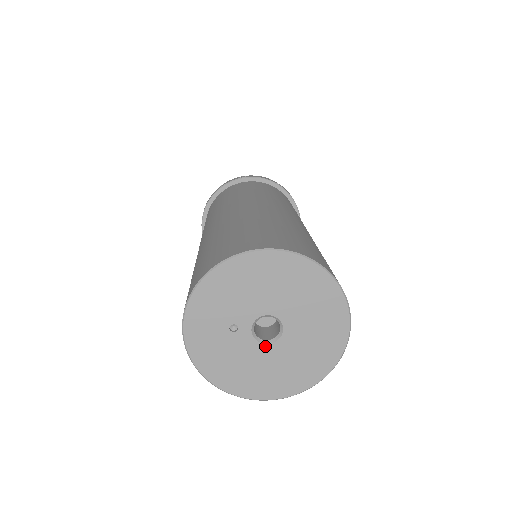
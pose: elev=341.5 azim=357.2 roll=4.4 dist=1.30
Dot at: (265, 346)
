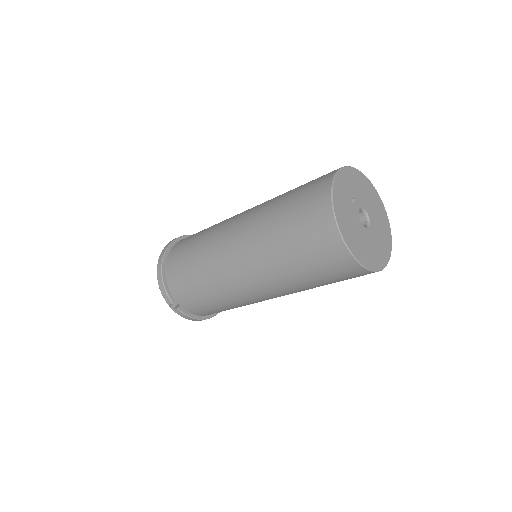
Dot at: (361, 224)
